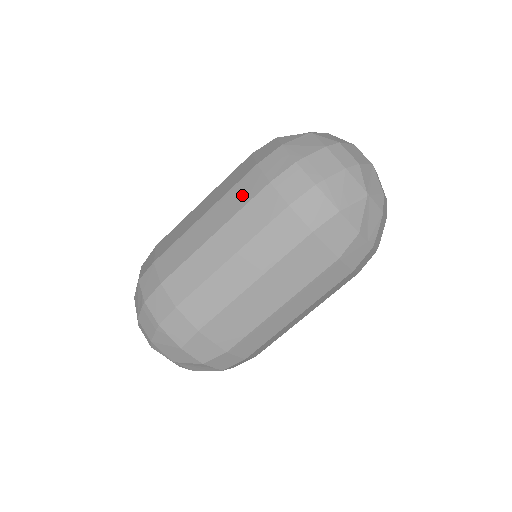
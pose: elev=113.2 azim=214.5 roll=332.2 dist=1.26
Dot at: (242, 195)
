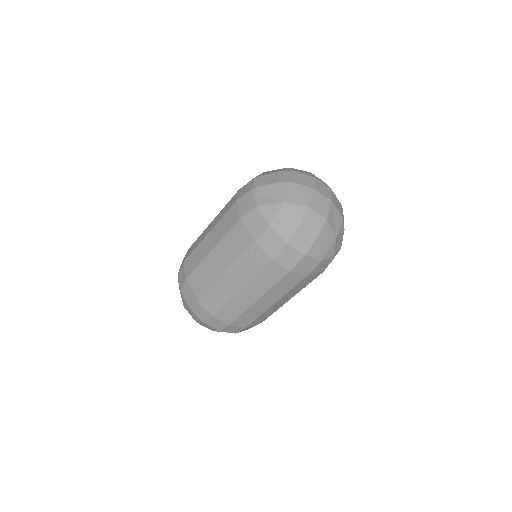
Dot at: (253, 265)
